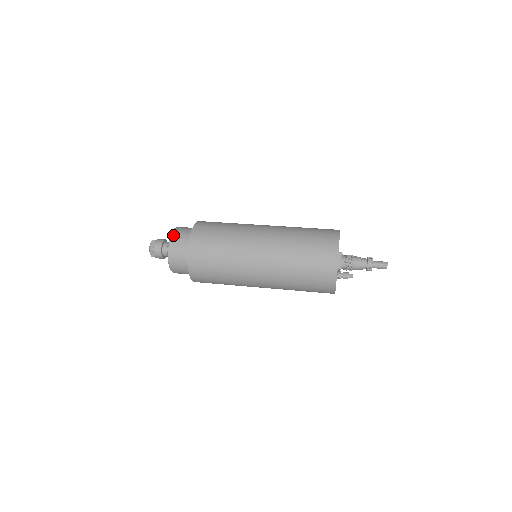
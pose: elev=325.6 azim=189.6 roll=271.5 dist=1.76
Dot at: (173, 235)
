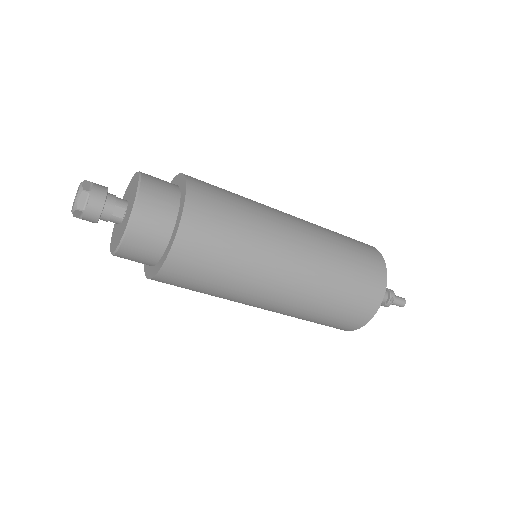
Dot at: (145, 175)
